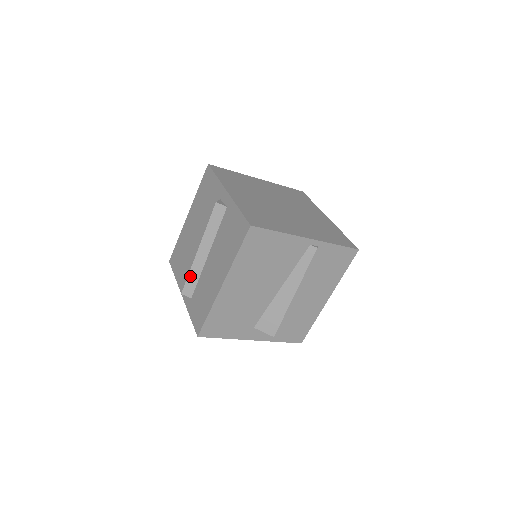
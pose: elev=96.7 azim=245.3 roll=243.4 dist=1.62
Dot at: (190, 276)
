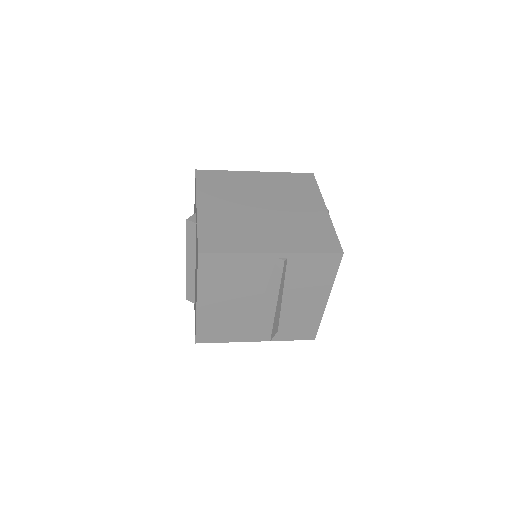
Dot at: (188, 285)
